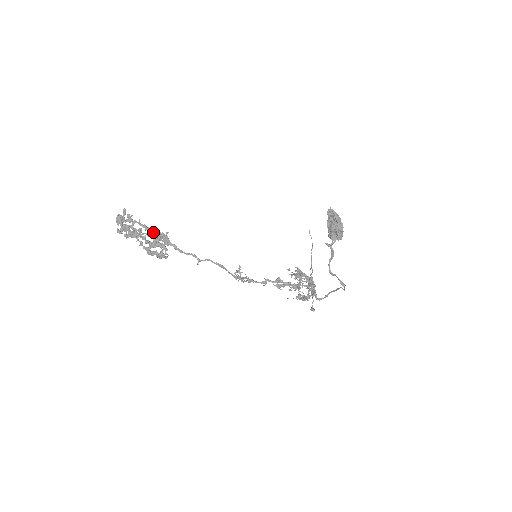
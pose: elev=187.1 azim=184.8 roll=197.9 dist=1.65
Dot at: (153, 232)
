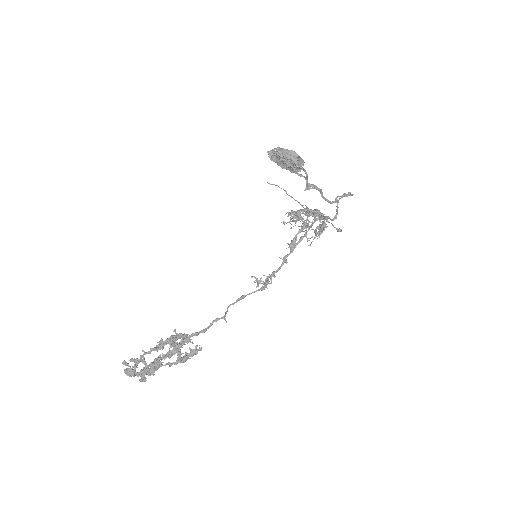
Dot at: (164, 345)
